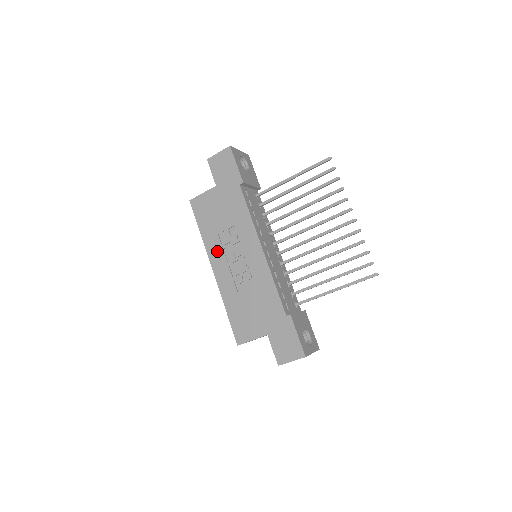
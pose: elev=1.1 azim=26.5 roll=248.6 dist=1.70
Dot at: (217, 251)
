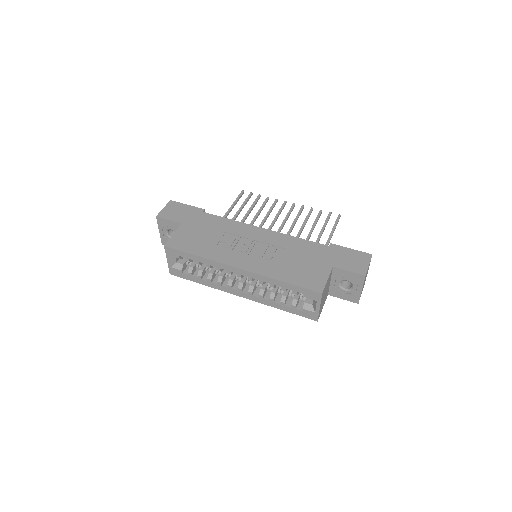
Dot at: (228, 255)
